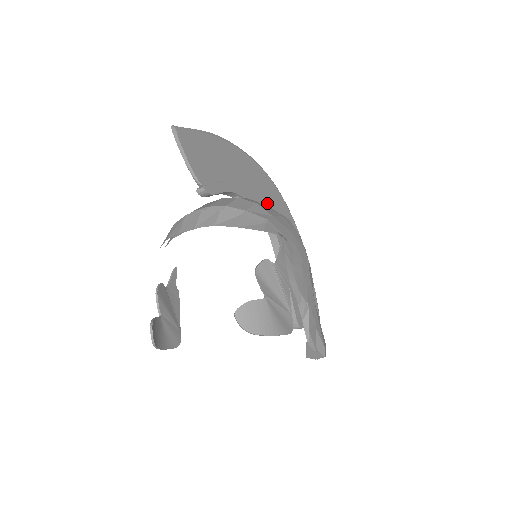
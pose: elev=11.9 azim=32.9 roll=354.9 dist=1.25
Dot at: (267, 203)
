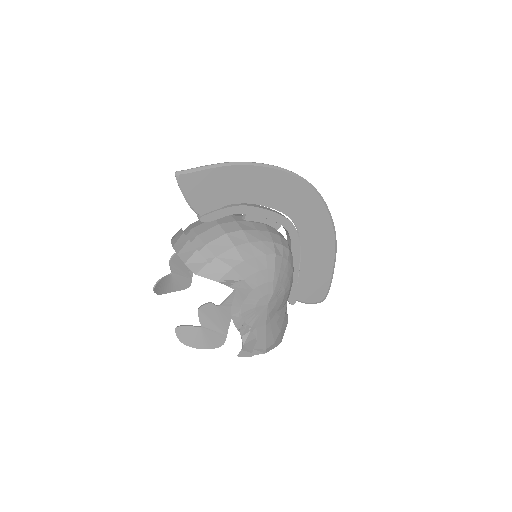
Dot at: (291, 209)
